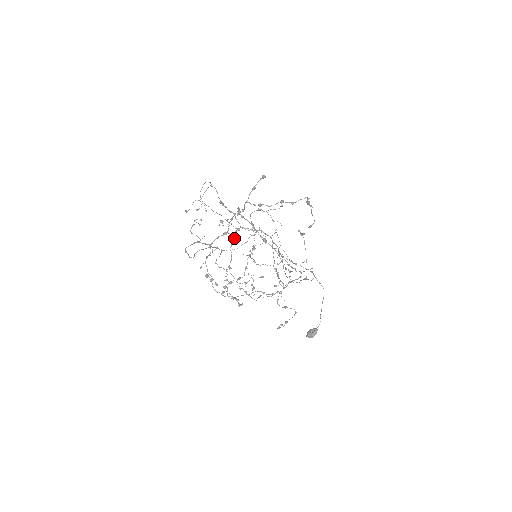
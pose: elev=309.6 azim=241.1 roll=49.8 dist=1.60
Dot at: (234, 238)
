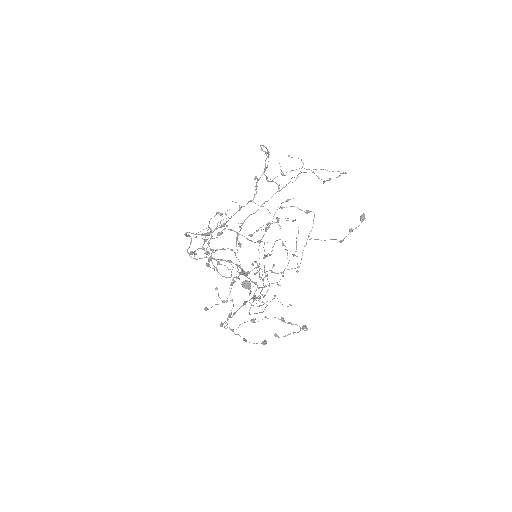
Dot at: (239, 261)
